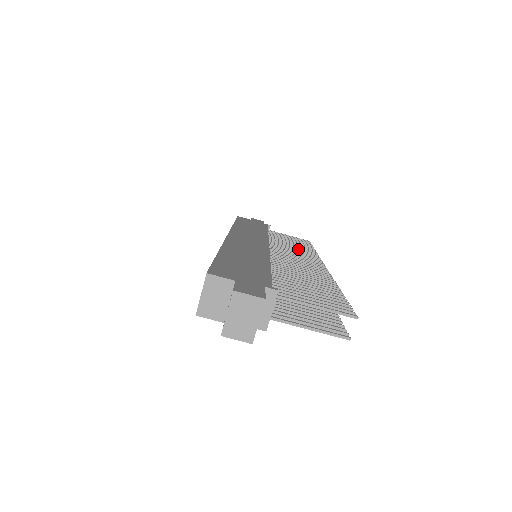
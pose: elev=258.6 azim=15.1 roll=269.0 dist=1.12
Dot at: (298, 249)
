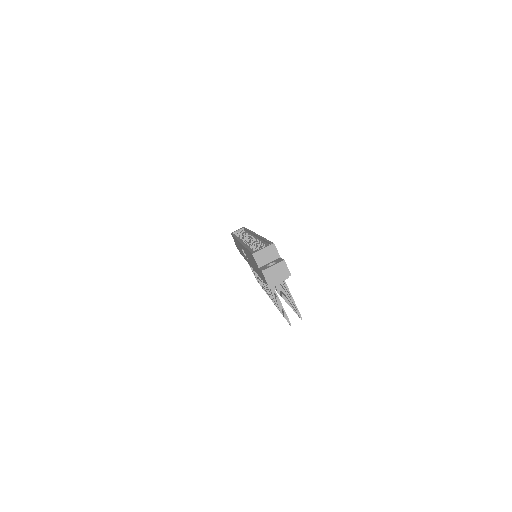
Dot at: occluded
